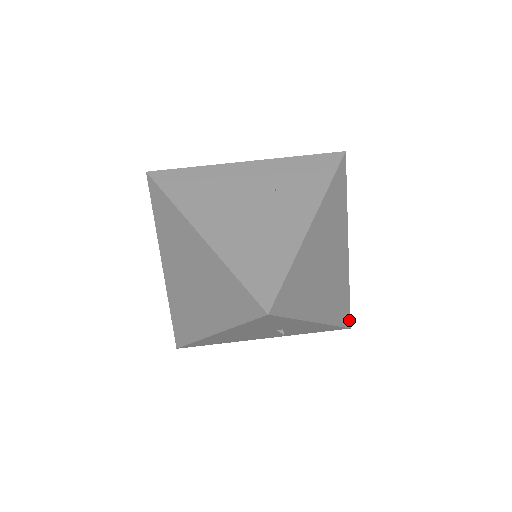
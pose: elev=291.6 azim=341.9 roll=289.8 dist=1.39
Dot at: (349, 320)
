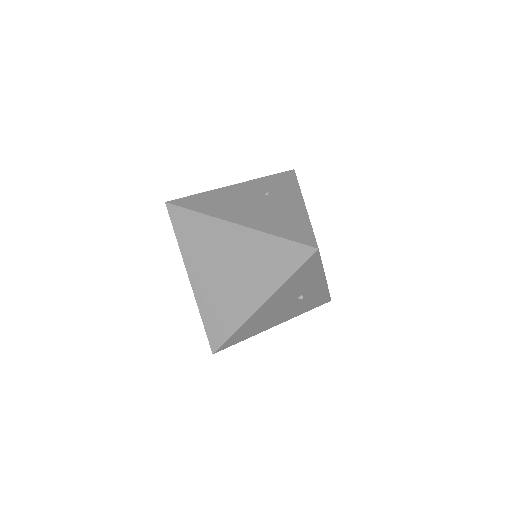
Dot at: occluded
